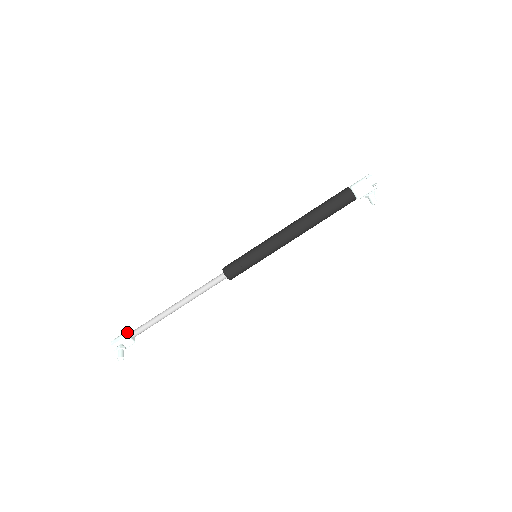
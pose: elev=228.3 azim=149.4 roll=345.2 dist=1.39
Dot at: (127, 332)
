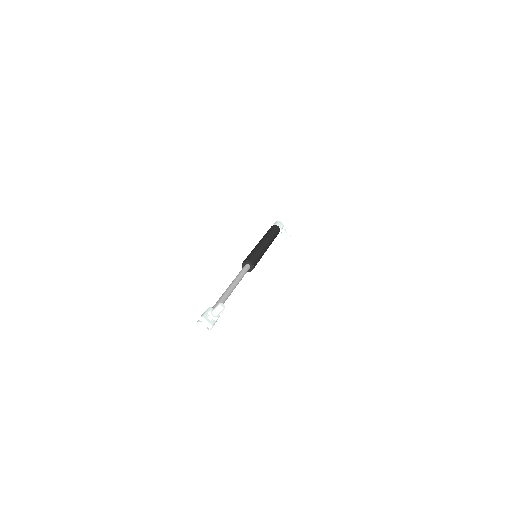
Dot at: occluded
